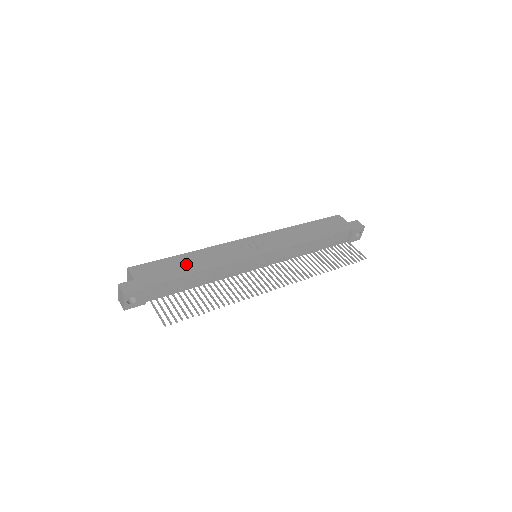
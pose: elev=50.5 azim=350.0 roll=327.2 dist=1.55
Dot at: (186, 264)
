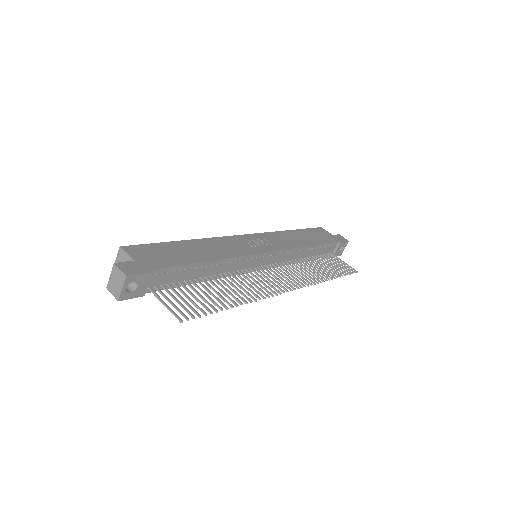
Dot at: (191, 251)
